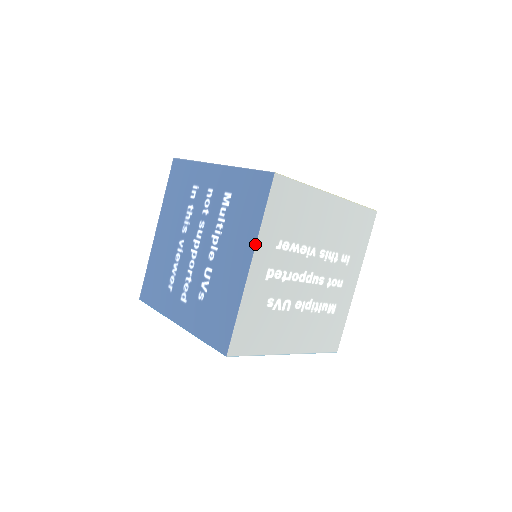
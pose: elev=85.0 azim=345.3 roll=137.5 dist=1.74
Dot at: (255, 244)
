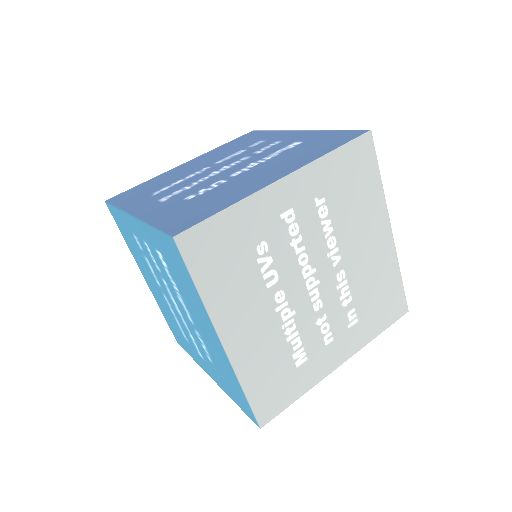
Dot at: (304, 165)
